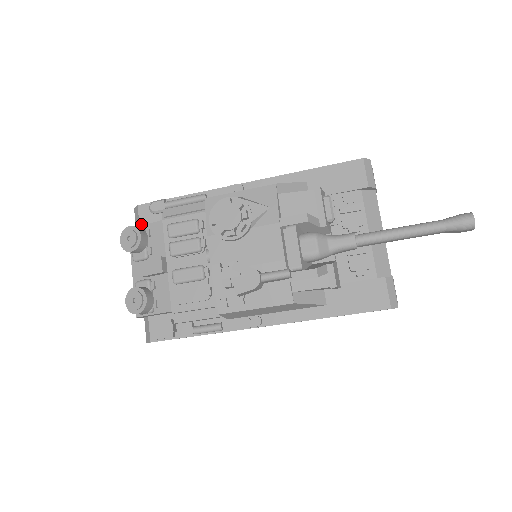
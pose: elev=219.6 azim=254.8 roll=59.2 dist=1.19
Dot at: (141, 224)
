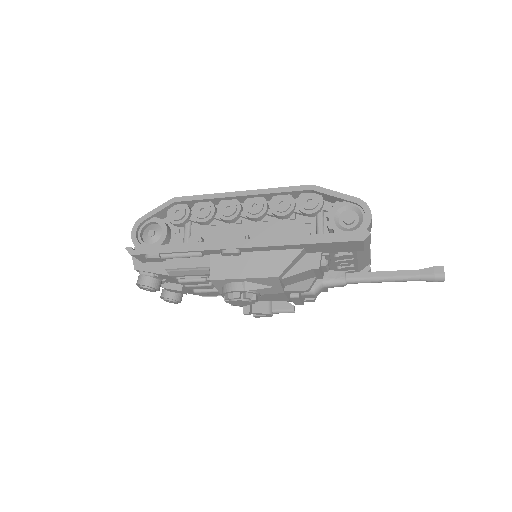
Dot at: (142, 261)
